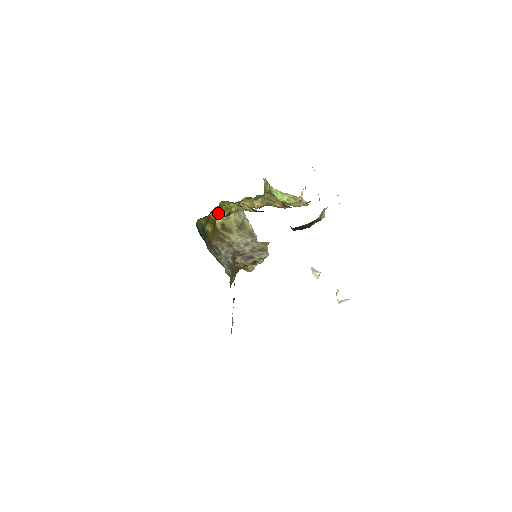
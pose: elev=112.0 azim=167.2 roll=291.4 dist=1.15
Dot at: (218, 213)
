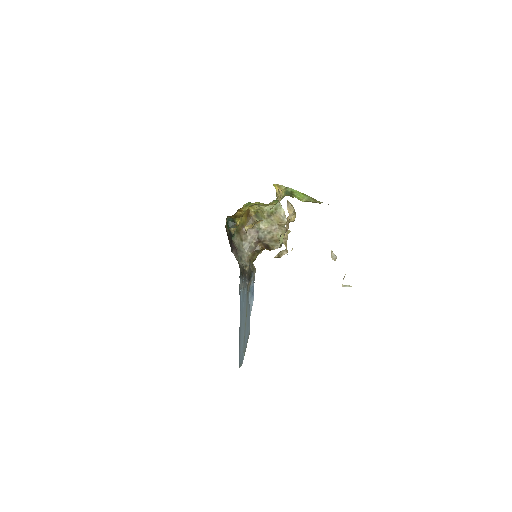
Dot at: (244, 211)
